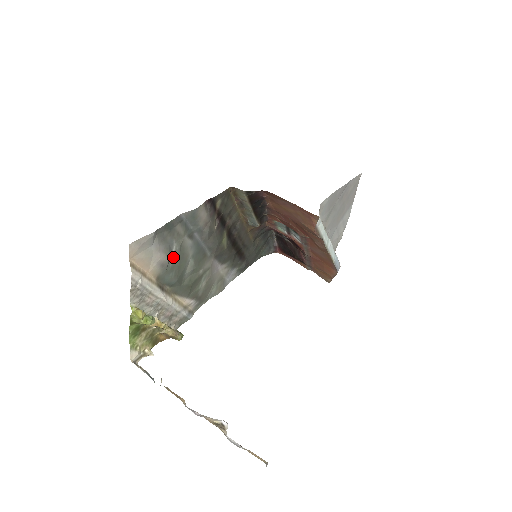
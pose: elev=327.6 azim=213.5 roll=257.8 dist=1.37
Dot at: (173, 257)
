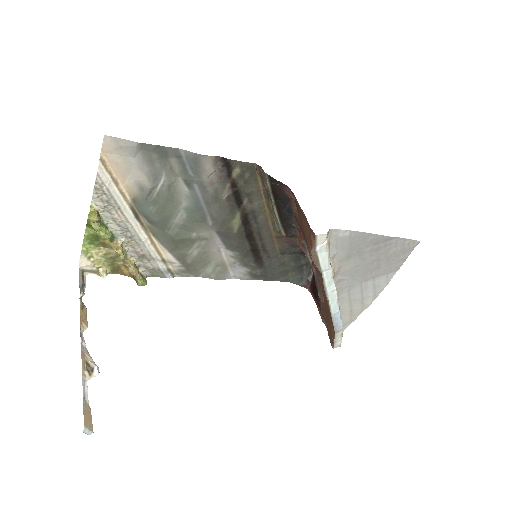
Dot at: (159, 190)
